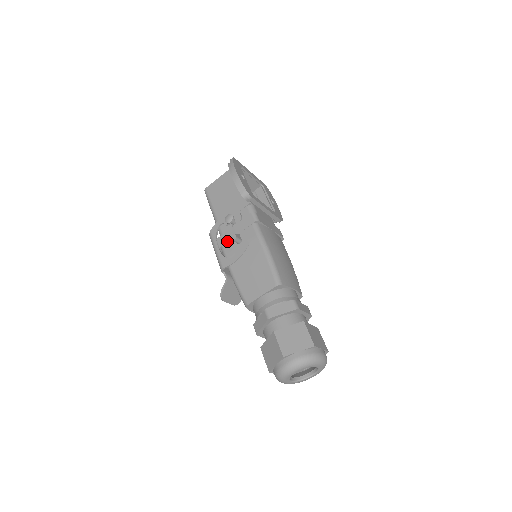
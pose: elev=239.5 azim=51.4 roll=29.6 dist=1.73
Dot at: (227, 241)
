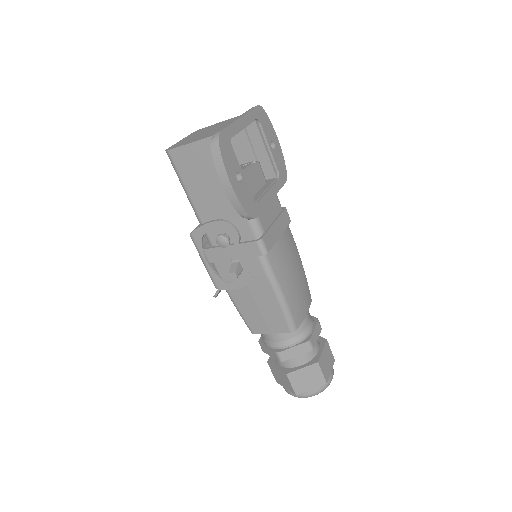
Dot at: (220, 261)
